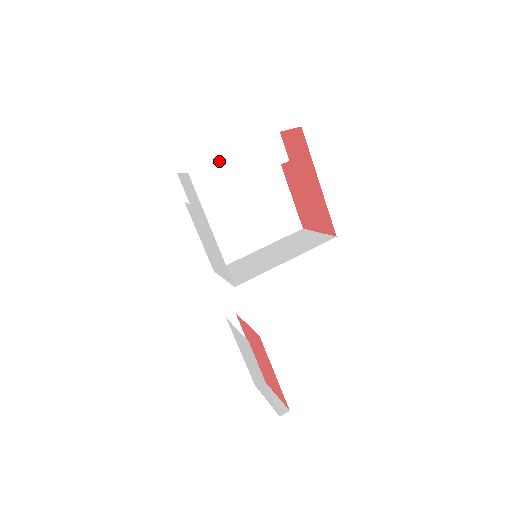
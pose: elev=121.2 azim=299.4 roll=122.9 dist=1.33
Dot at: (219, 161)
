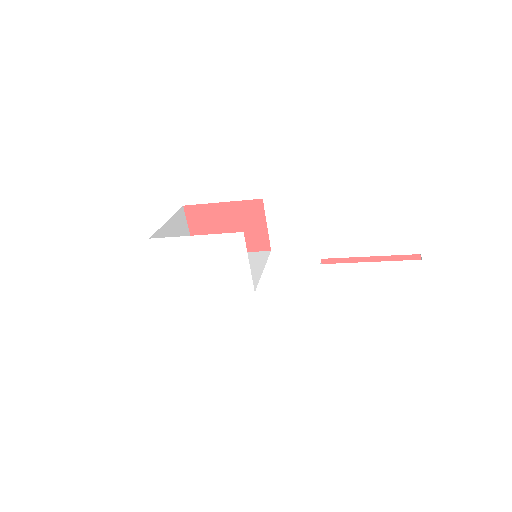
Dot at: occluded
